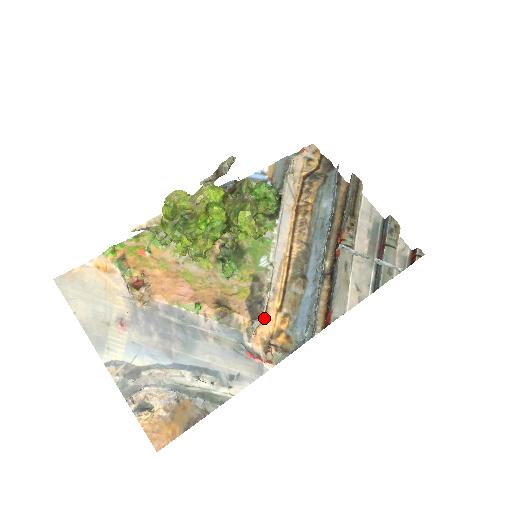
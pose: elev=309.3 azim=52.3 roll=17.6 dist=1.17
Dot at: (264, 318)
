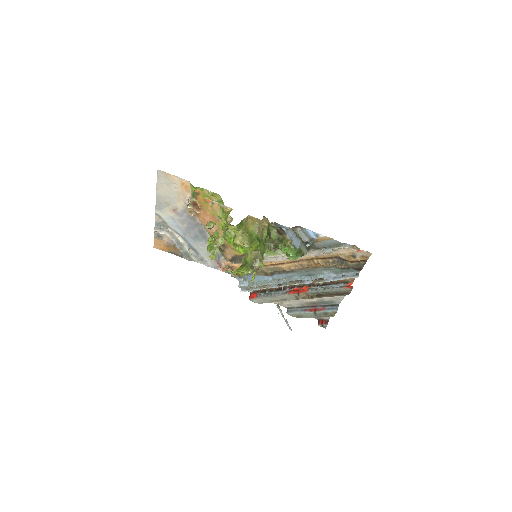
Dot at: (237, 263)
